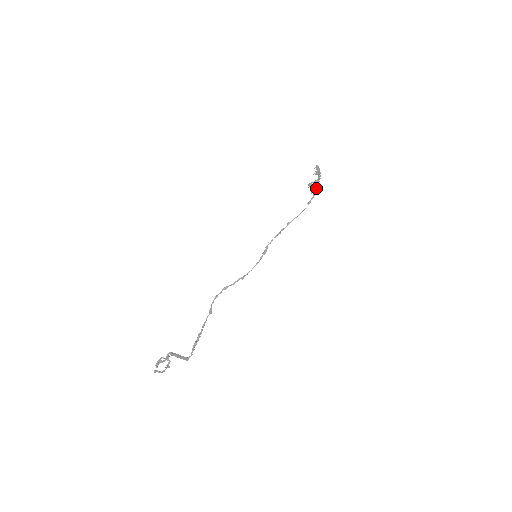
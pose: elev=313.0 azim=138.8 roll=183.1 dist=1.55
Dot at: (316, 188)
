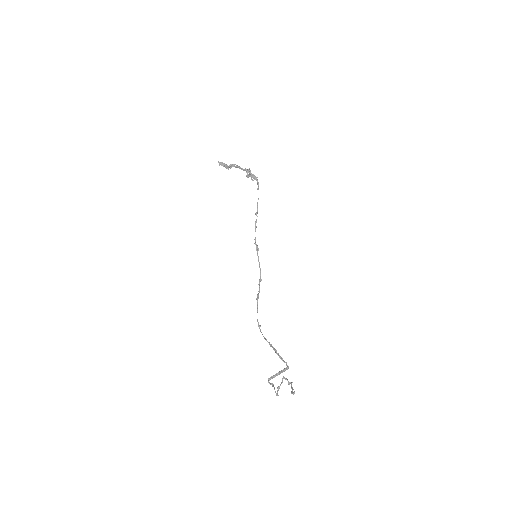
Dot at: (254, 175)
